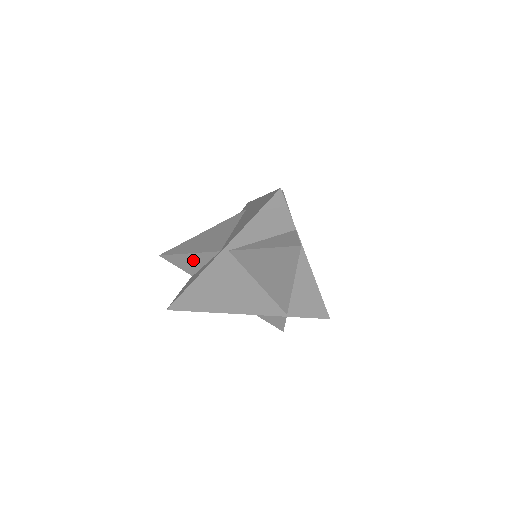
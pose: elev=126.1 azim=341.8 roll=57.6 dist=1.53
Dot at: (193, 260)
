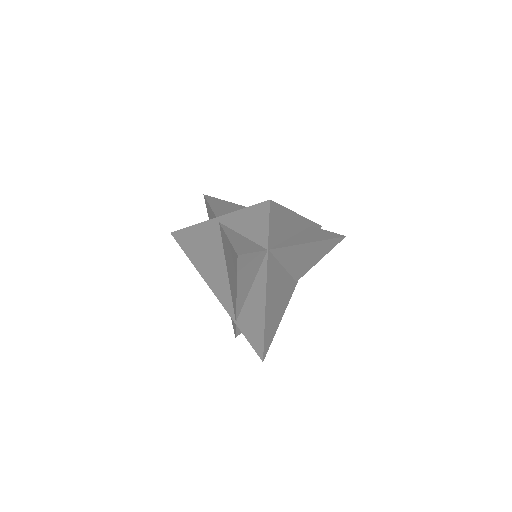
Dot at: (211, 214)
